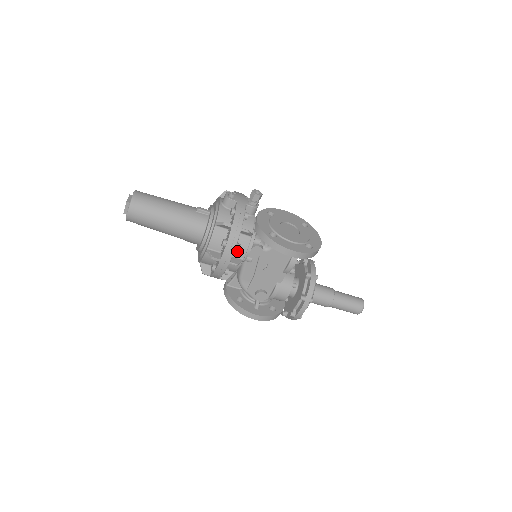
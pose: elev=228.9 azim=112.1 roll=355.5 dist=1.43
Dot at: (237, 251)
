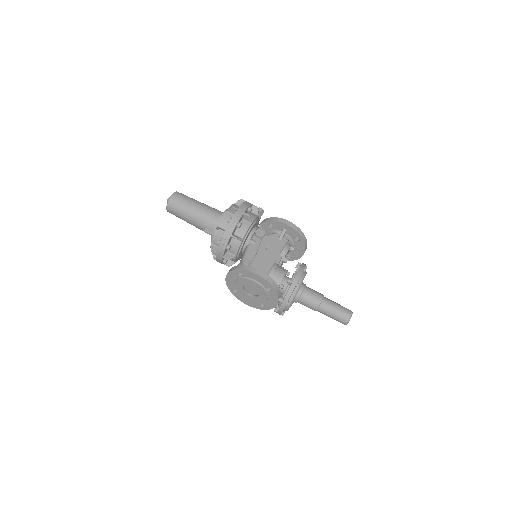
Dot at: occluded
